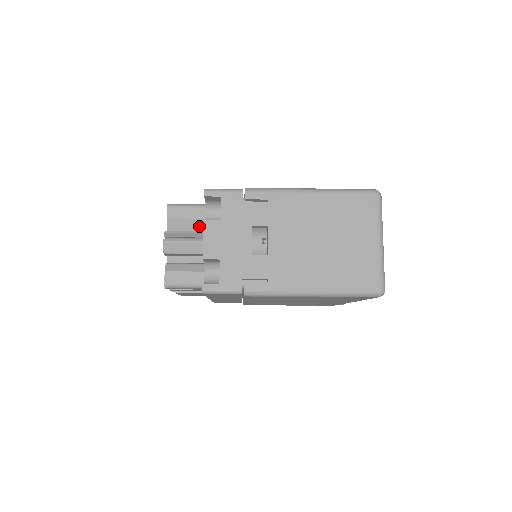
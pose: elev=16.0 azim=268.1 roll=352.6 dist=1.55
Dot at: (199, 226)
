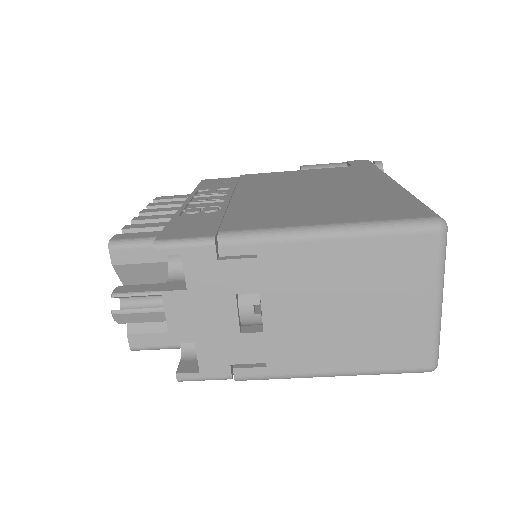
Dot at: (162, 269)
